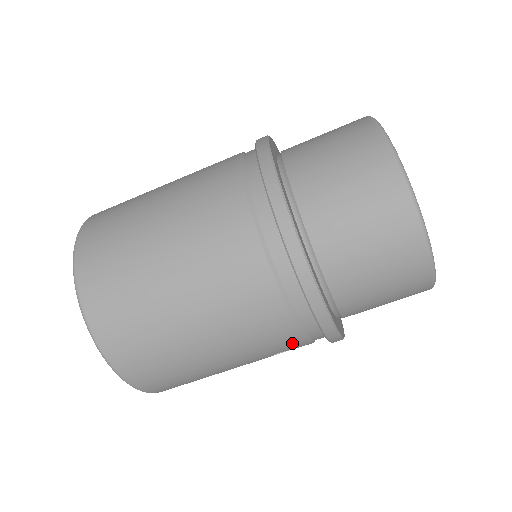
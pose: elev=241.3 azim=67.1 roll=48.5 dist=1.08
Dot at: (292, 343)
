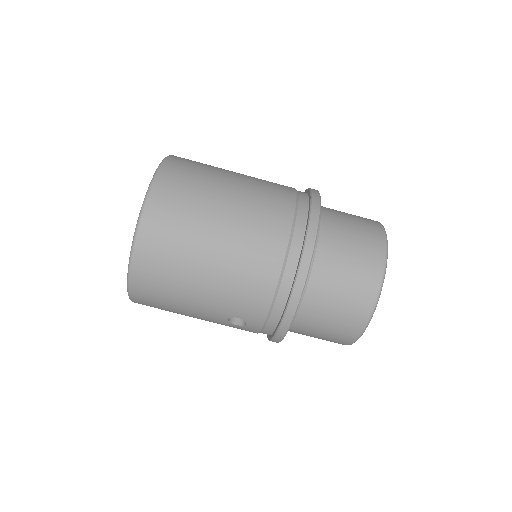
Dot at: (256, 313)
